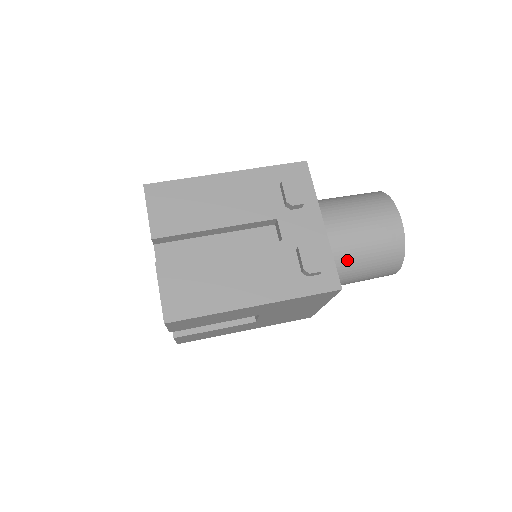
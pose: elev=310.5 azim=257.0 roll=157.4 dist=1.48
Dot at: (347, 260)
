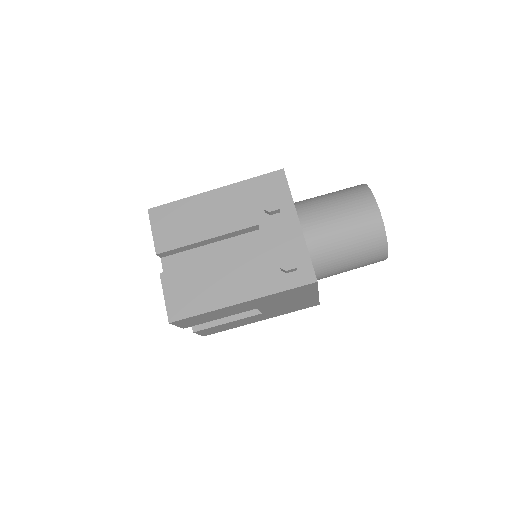
Dot at: (330, 253)
